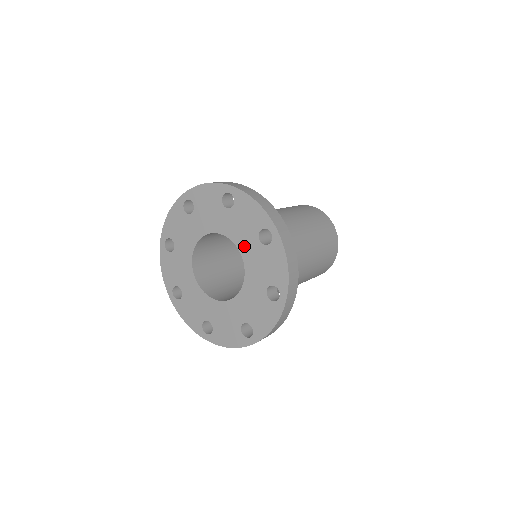
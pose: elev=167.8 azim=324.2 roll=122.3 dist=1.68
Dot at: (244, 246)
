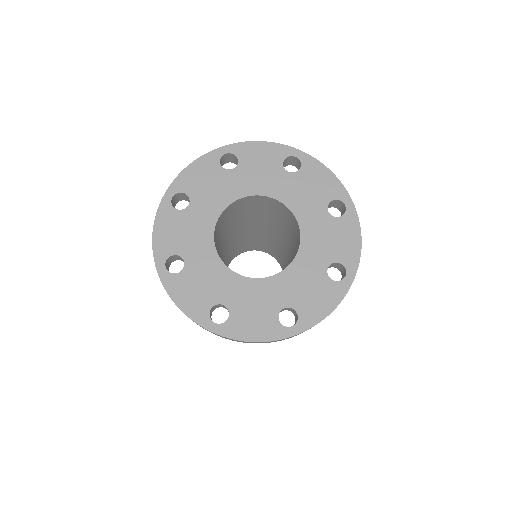
Dot at: (308, 254)
